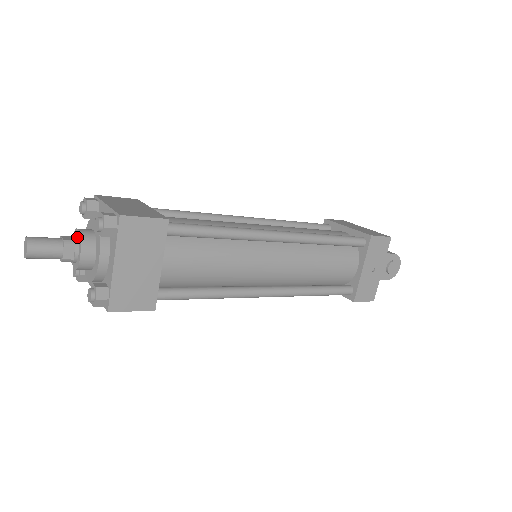
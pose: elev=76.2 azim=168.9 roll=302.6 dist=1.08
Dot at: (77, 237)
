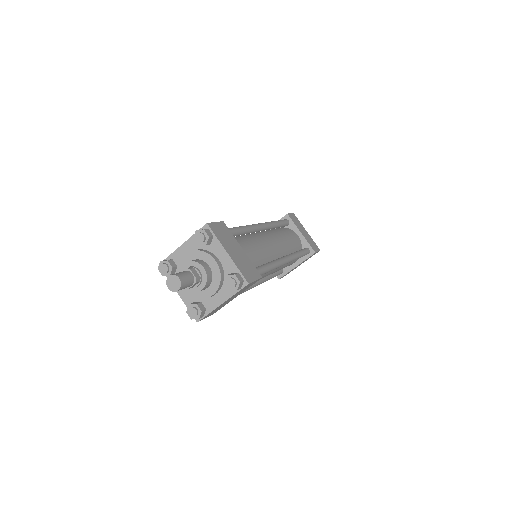
Dot at: (201, 273)
